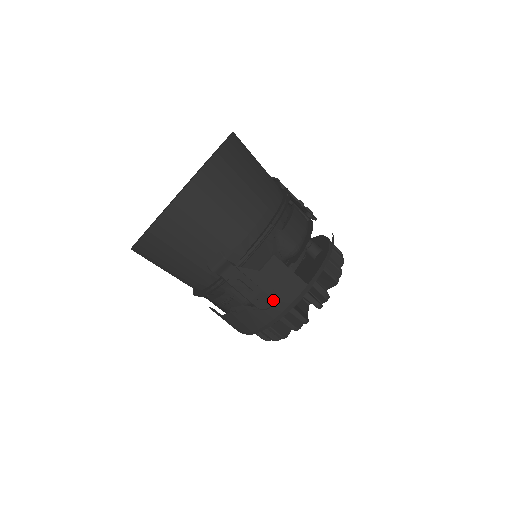
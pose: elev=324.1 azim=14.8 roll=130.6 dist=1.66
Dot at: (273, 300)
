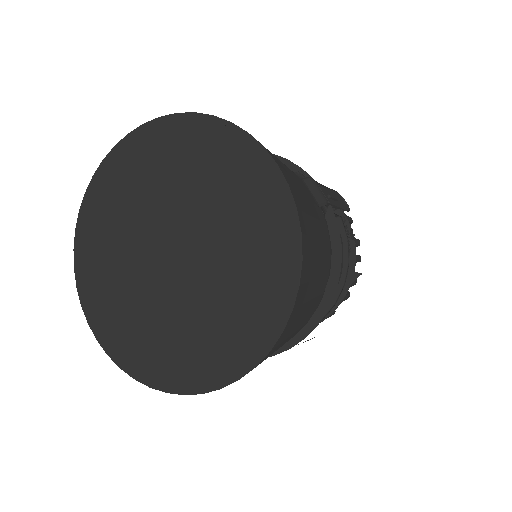
Dot at: occluded
